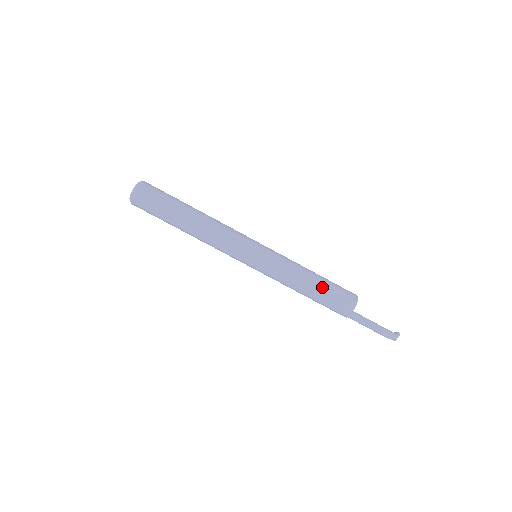
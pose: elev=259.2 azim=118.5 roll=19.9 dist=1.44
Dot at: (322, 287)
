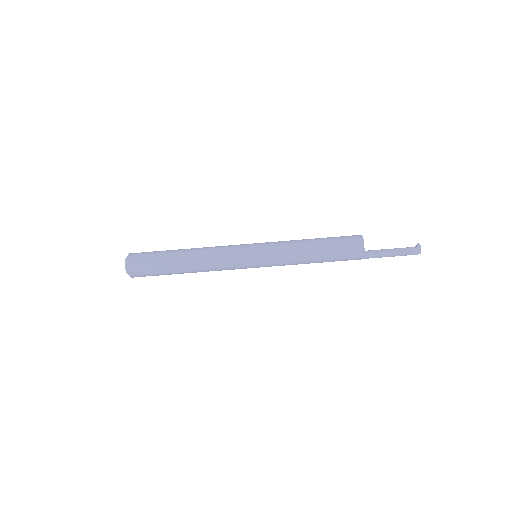
Dot at: (325, 244)
